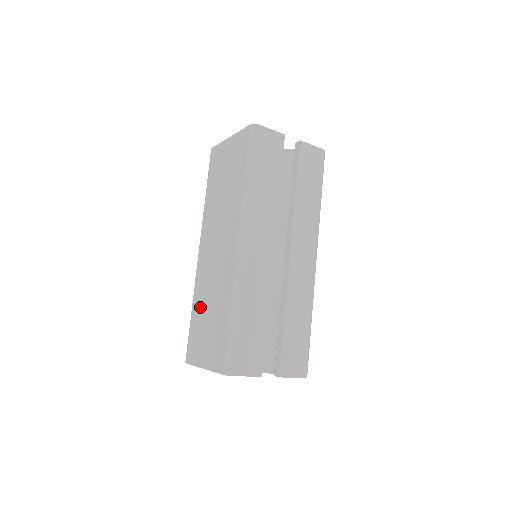
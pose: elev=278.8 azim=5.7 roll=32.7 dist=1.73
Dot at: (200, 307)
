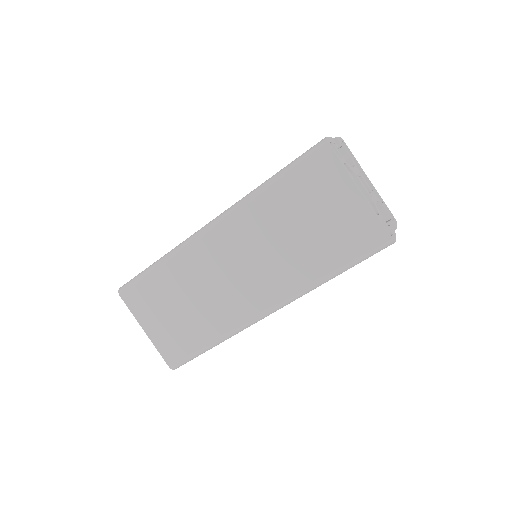
Dot at: (175, 283)
